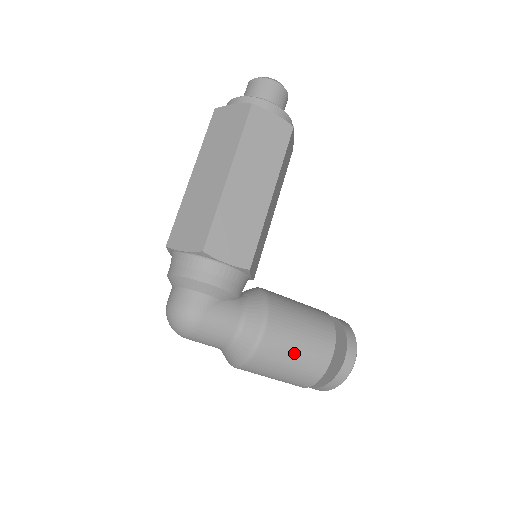
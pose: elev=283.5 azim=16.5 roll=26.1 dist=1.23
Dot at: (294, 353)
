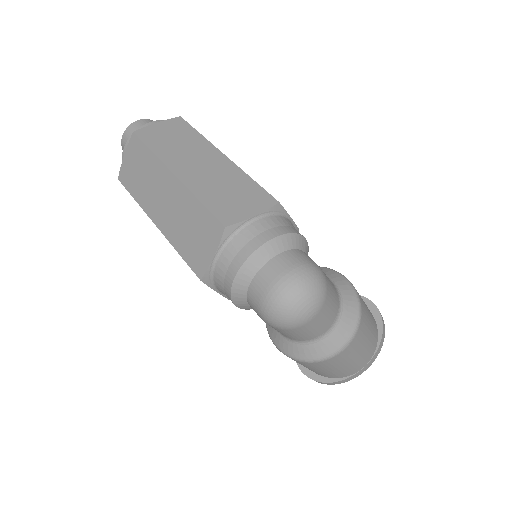
Dot at: (364, 302)
